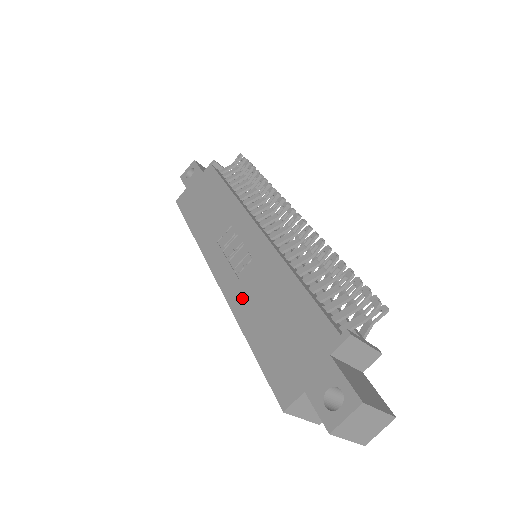
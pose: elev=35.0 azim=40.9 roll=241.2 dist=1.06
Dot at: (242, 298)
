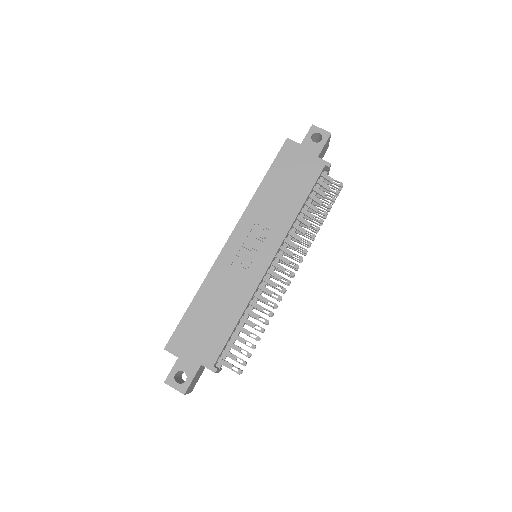
Dot at: (218, 278)
